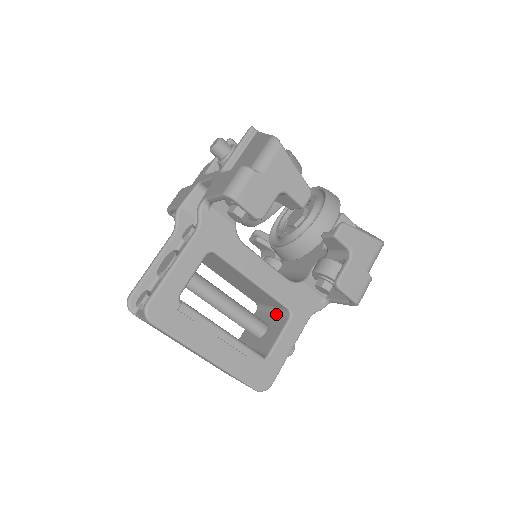
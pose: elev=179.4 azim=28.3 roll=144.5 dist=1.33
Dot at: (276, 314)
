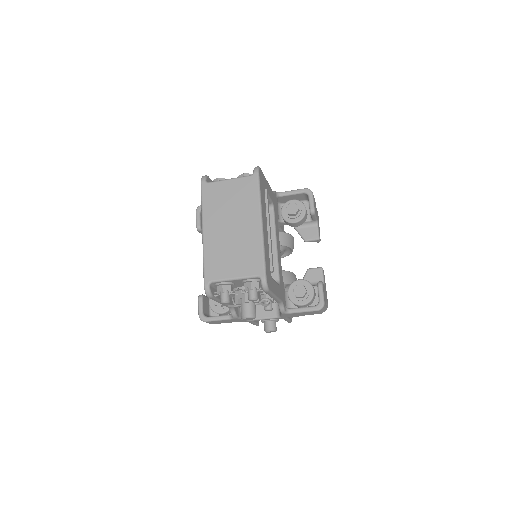
Dot at: occluded
